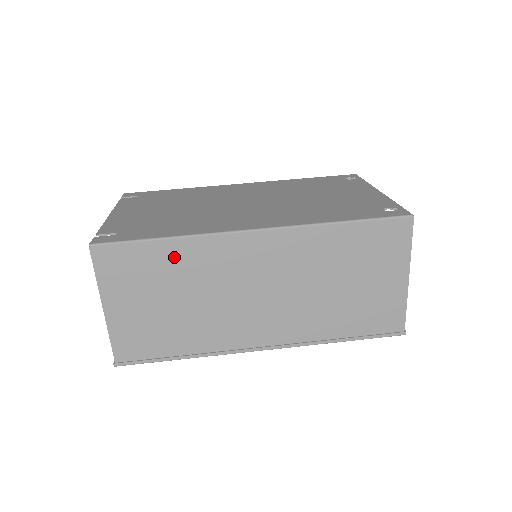
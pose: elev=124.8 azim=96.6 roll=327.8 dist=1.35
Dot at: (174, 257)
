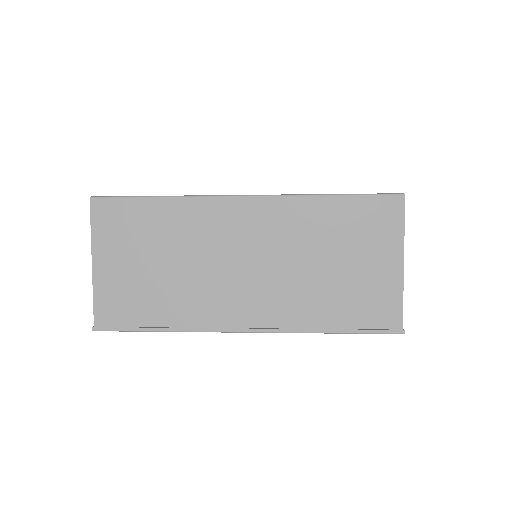
Dot at: (165, 216)
